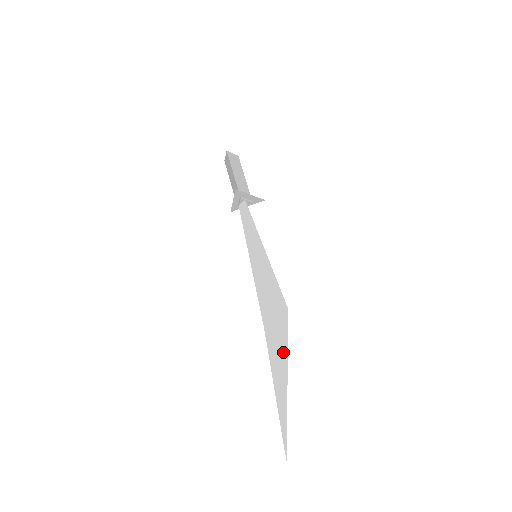
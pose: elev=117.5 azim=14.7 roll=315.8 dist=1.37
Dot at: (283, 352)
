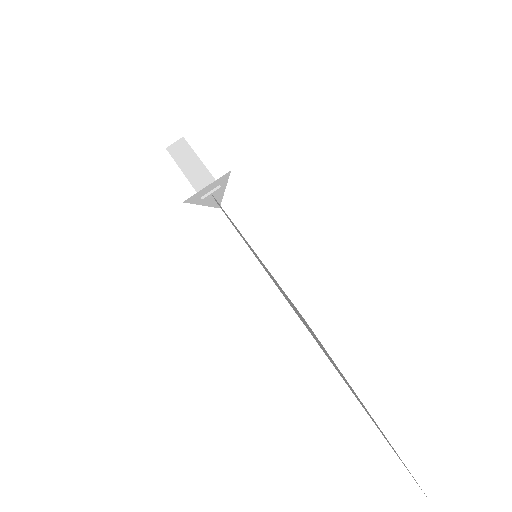
Dot at: (339, 371)
